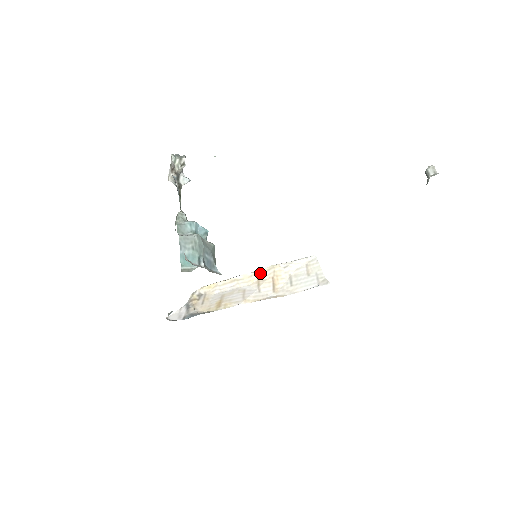
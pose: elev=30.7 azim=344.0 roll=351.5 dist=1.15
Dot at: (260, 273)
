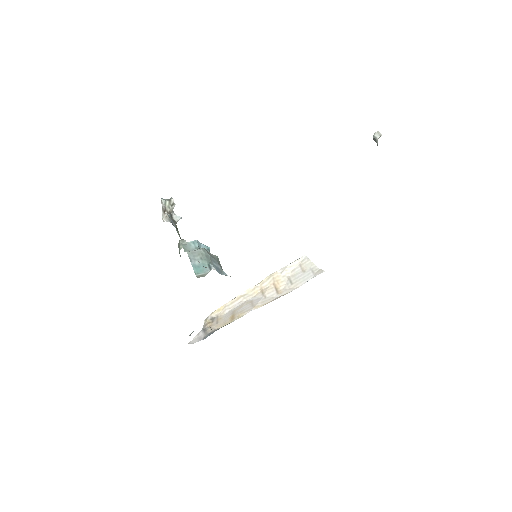
Dot at: (261, 284)
